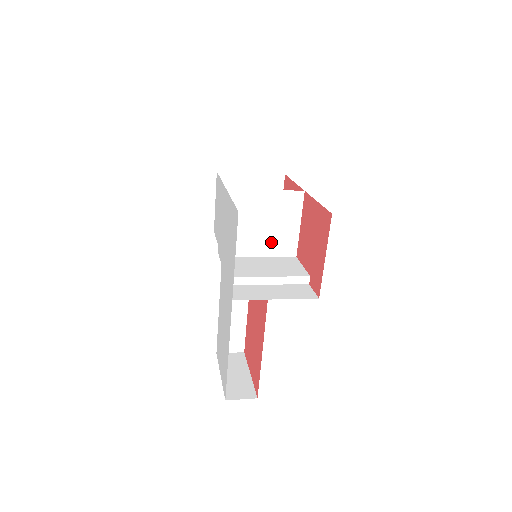
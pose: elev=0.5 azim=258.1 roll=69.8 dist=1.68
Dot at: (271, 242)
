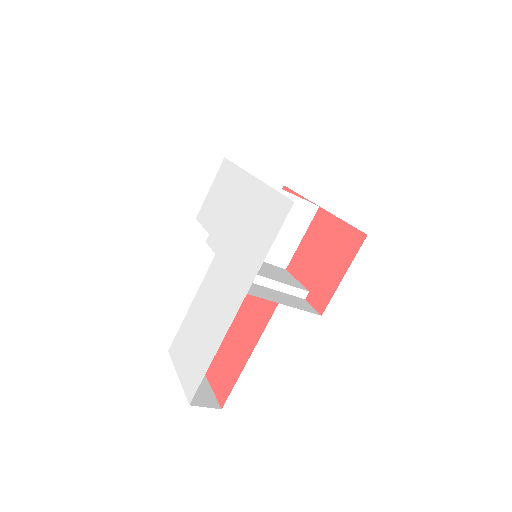
Dot at: occluded
